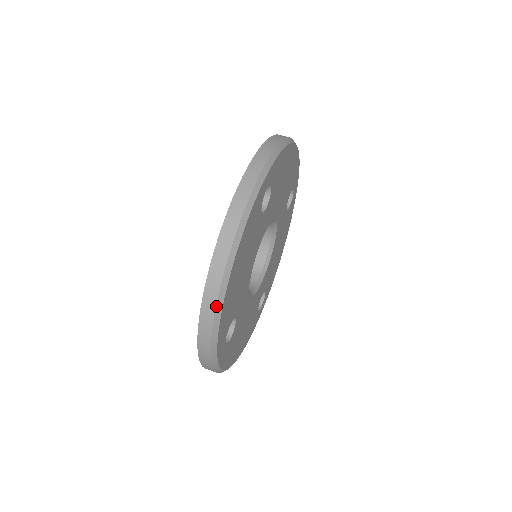
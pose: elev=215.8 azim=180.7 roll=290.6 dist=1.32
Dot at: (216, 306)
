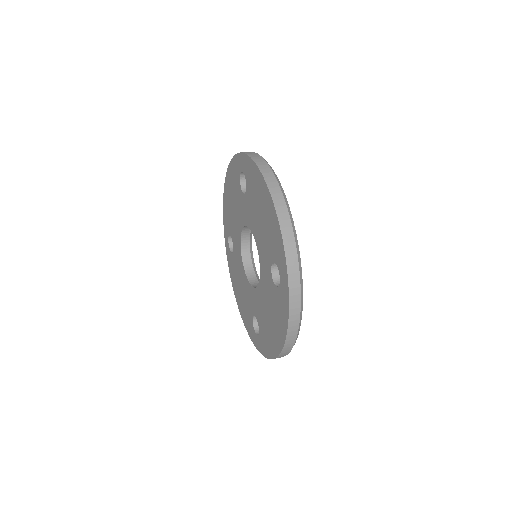
Dot at: occluded
